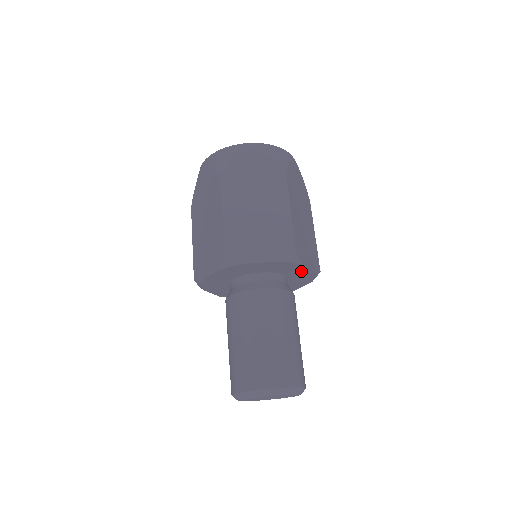
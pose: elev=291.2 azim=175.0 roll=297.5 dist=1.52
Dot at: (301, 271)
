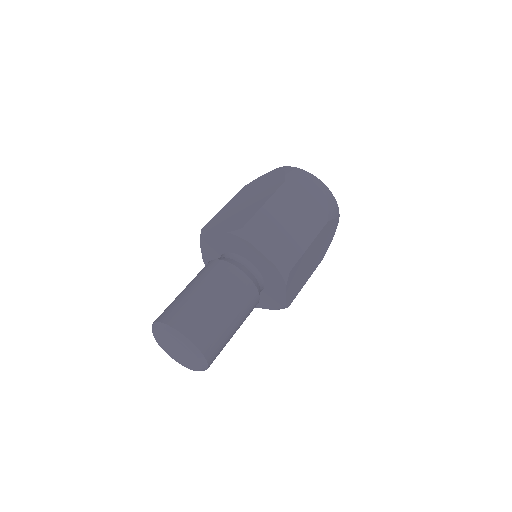
Dot at: (259, 257)
